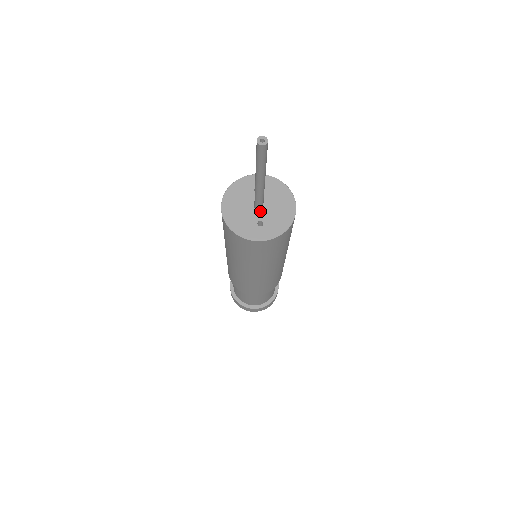
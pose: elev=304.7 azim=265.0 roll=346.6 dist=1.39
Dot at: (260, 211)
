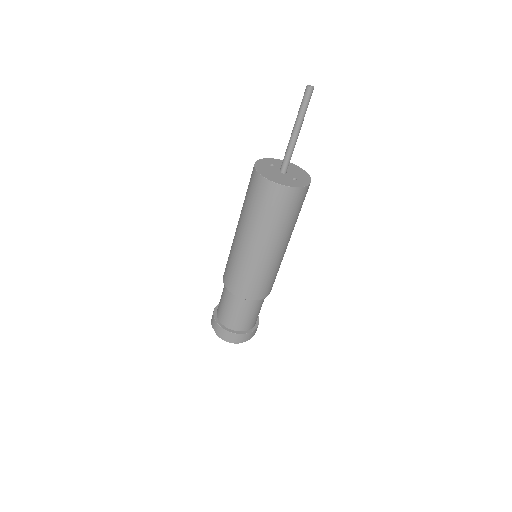
Dot at: (286, 174)
